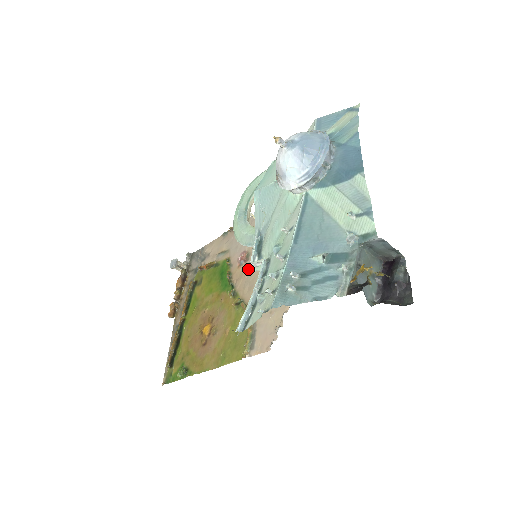
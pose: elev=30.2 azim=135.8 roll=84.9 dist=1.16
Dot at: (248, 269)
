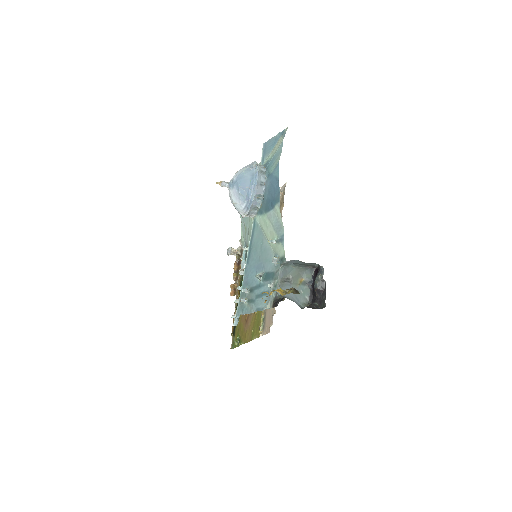
Dot at: occluded
